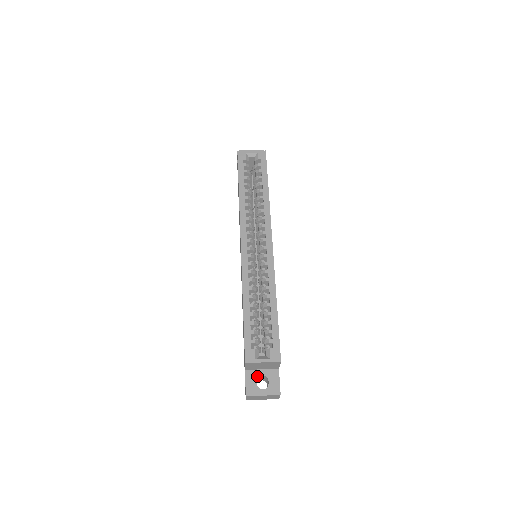
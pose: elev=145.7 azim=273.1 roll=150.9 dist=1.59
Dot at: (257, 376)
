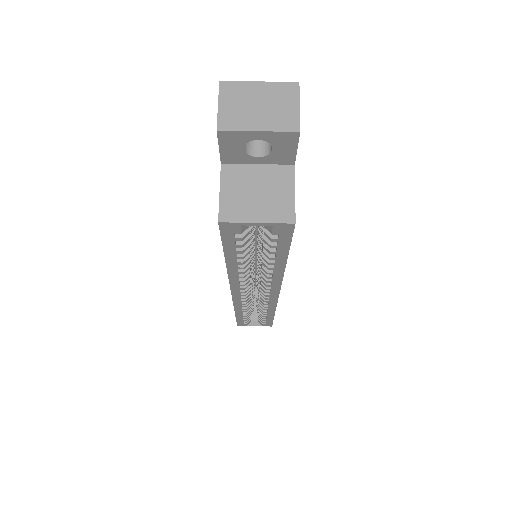
Dot at: occluded
